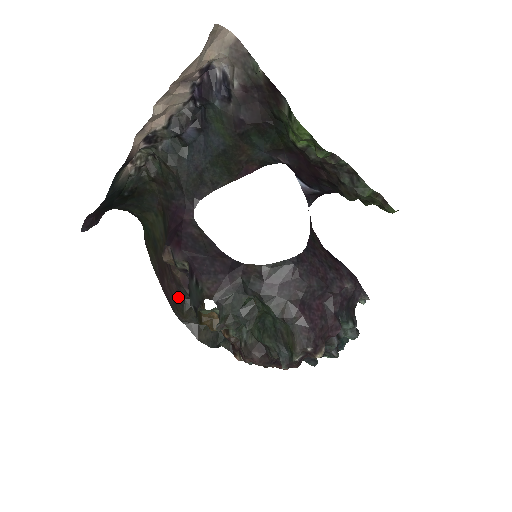
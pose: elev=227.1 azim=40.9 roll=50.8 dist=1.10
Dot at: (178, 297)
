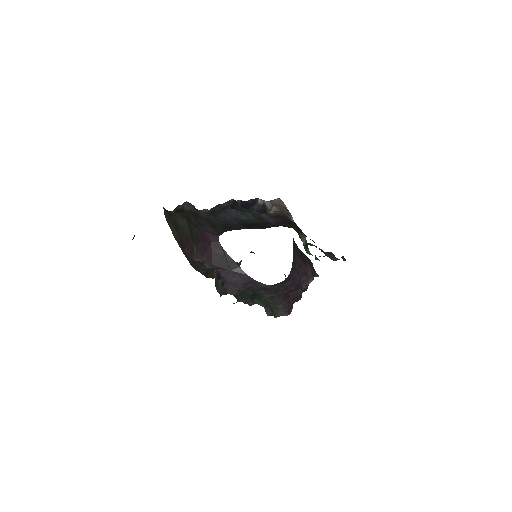
Dot at: (197, 262)
